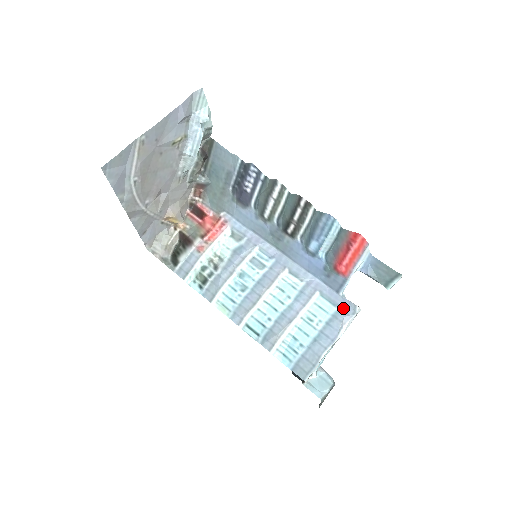
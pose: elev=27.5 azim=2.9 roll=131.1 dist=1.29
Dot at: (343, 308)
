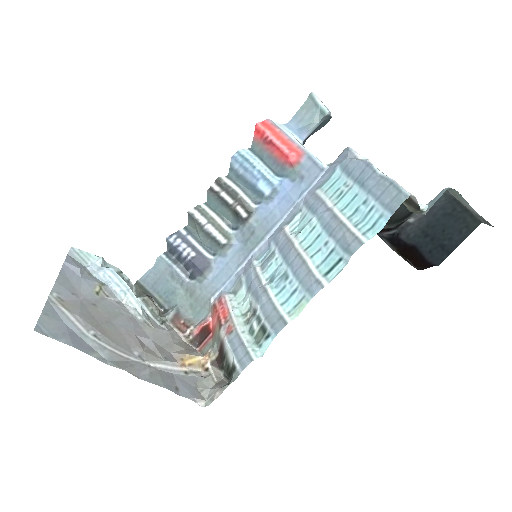
Dot at: (339, 161)
